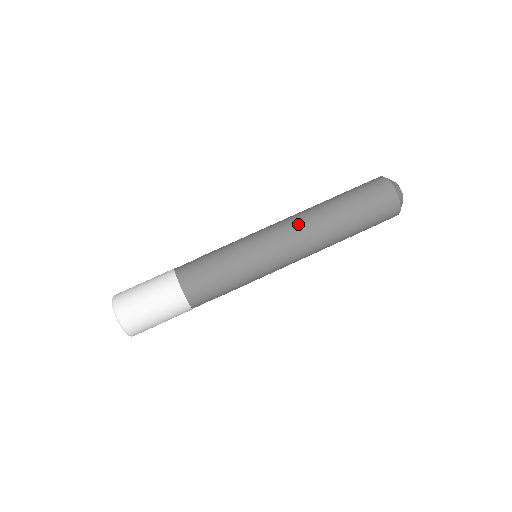
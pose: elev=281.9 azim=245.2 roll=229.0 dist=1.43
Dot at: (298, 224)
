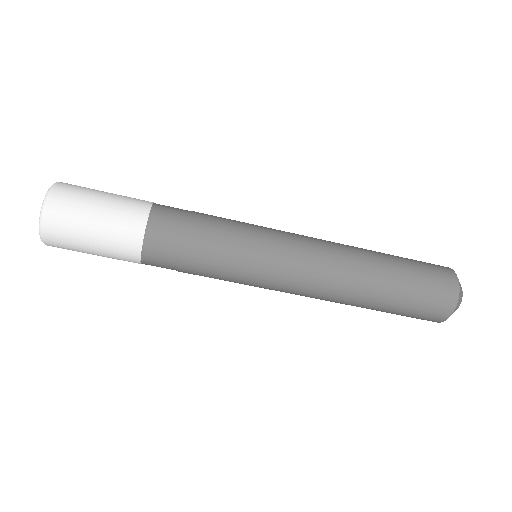
Dot at: (326, 278)
